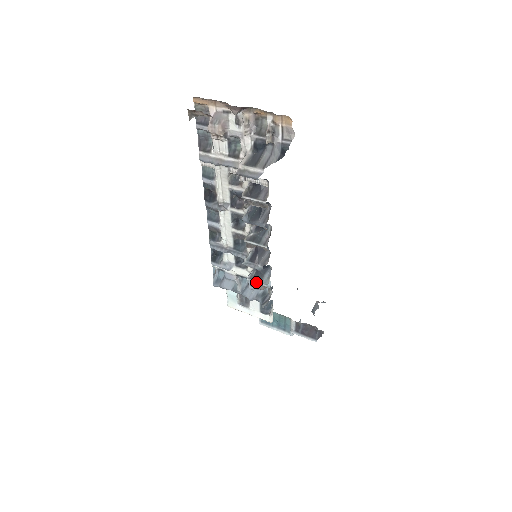
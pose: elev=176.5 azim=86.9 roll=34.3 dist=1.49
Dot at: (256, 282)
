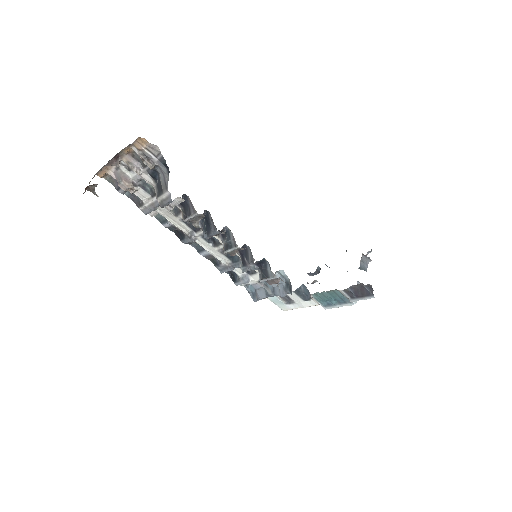
Dot at: (267, 280)
